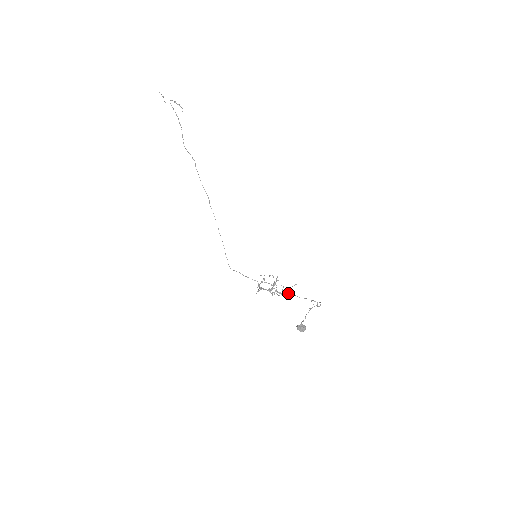
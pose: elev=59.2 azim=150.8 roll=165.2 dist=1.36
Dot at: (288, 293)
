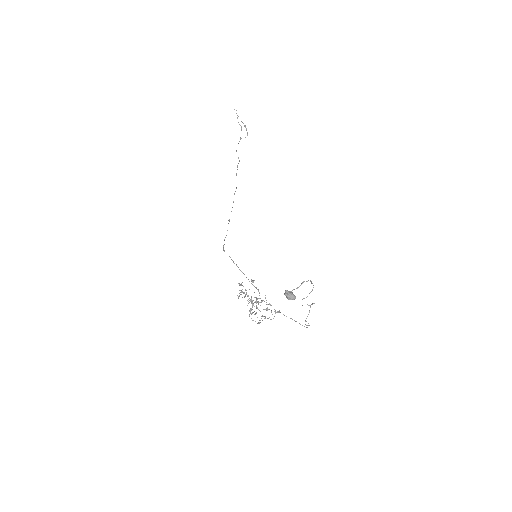
Dot at: occluded
